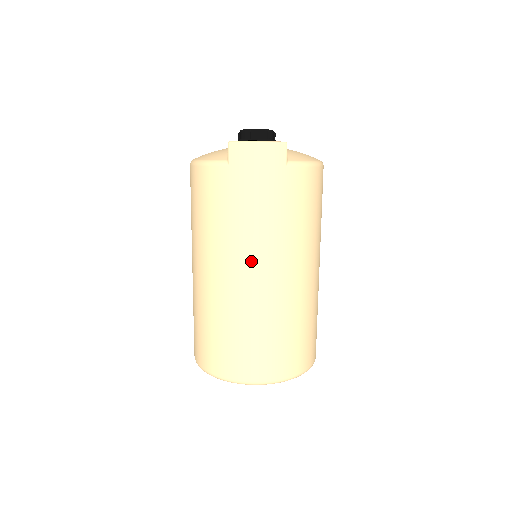
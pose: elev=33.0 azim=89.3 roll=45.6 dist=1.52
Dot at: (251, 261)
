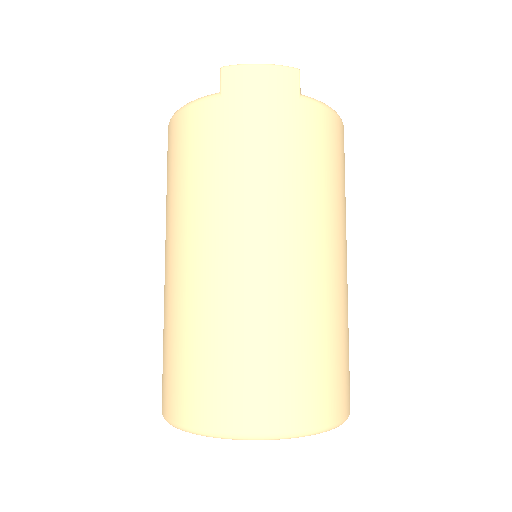
Dot at: (253, 227)
